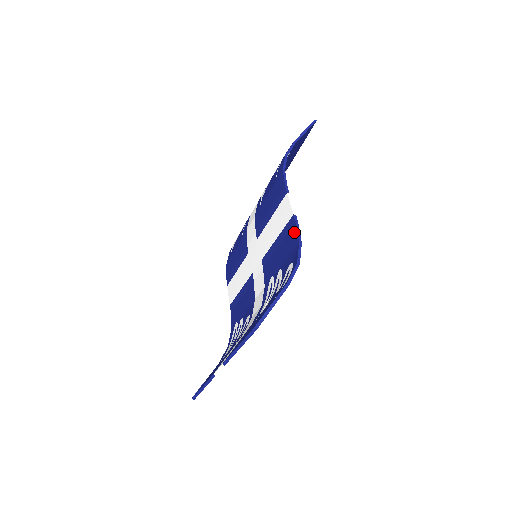
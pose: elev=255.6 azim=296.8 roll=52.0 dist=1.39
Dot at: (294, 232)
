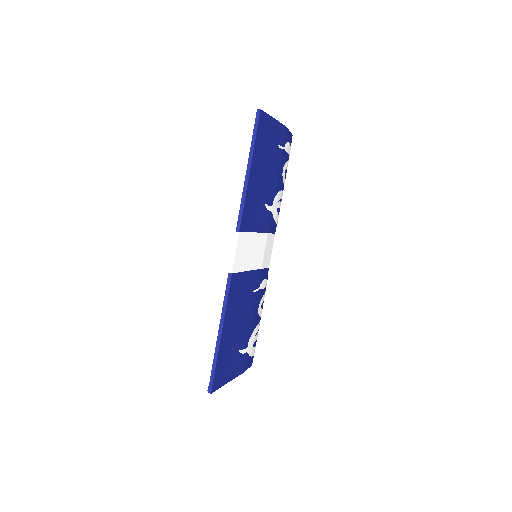
Dot at: occluded
